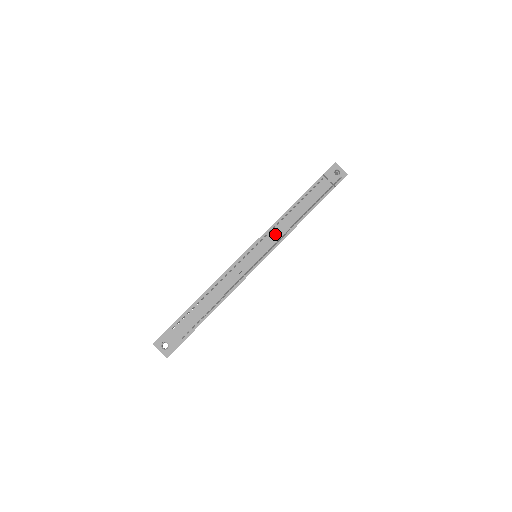
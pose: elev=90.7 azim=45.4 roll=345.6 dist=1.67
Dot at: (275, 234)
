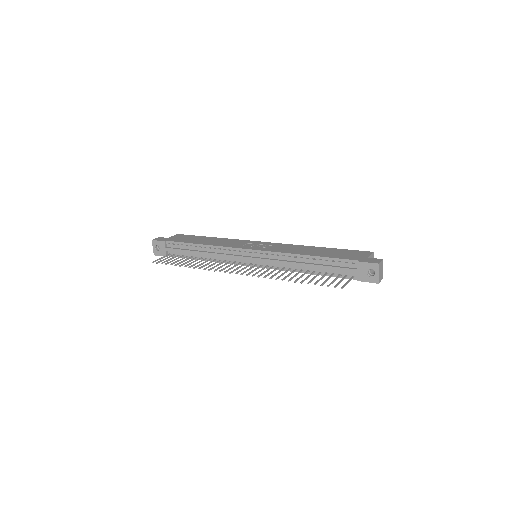
Dot at: (273, 261)
